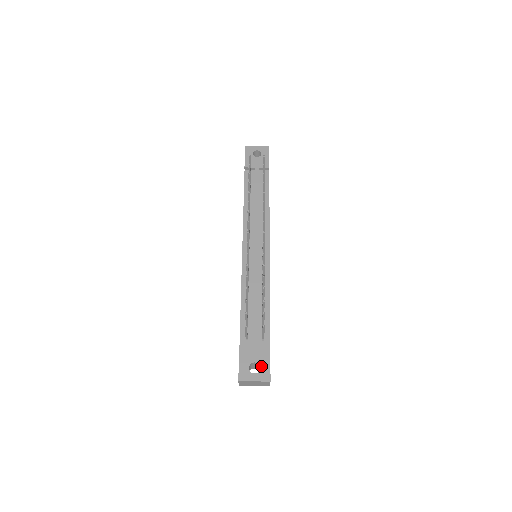
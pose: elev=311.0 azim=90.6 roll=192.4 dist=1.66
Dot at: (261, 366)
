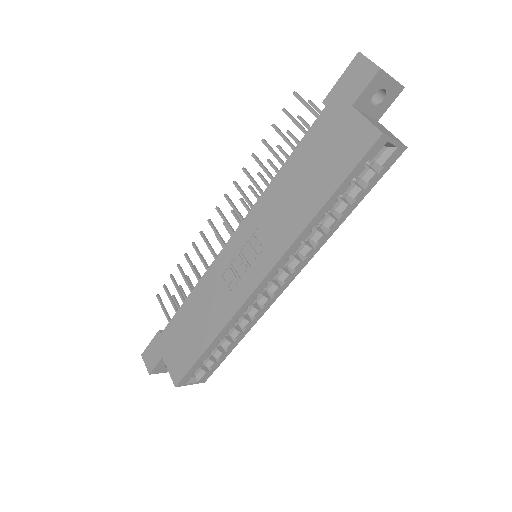
Dot at: occluded
